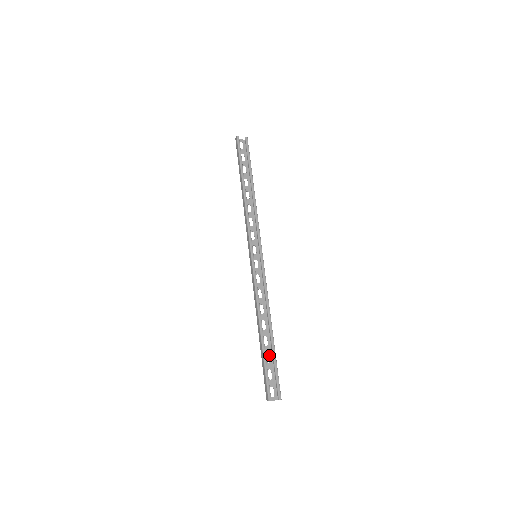
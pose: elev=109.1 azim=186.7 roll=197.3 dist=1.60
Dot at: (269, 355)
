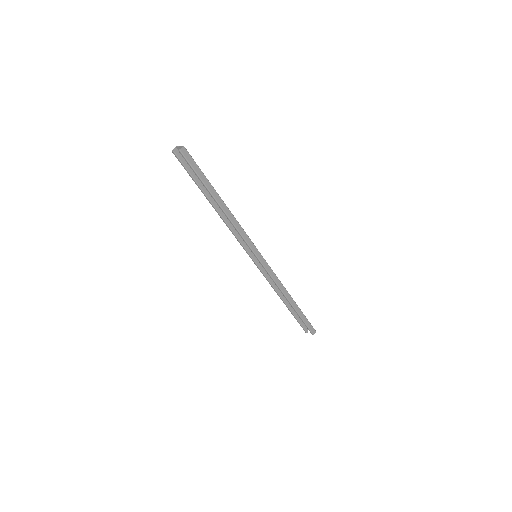
Dot at: occluded
